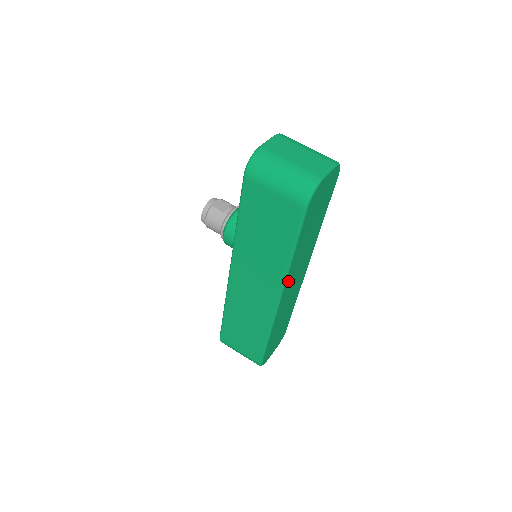
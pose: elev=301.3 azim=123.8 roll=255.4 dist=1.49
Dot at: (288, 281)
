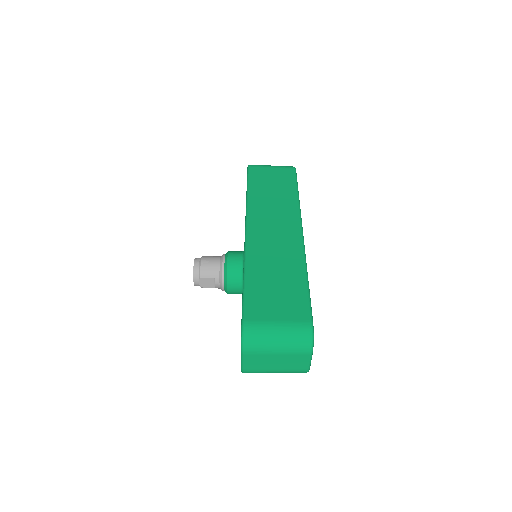
Dot at: occluded
